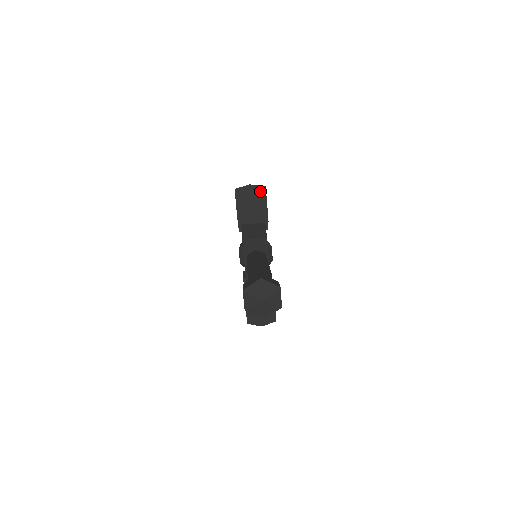
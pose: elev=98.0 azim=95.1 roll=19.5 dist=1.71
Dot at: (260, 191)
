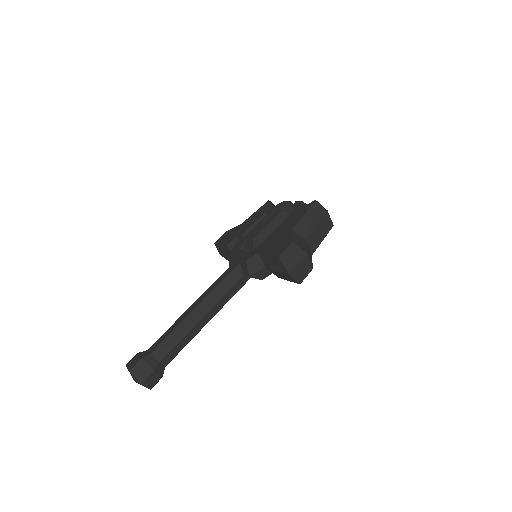
Dot at: (293, 279)
